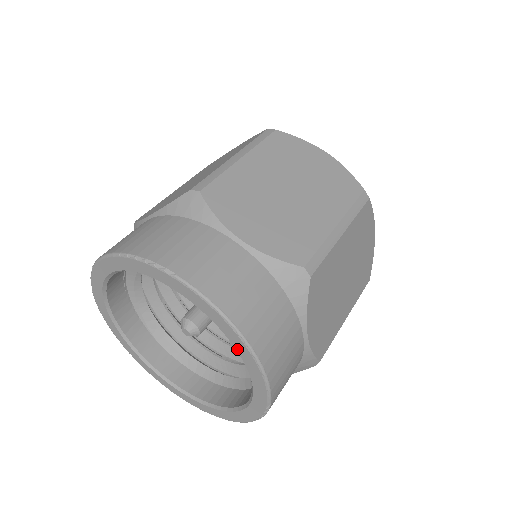
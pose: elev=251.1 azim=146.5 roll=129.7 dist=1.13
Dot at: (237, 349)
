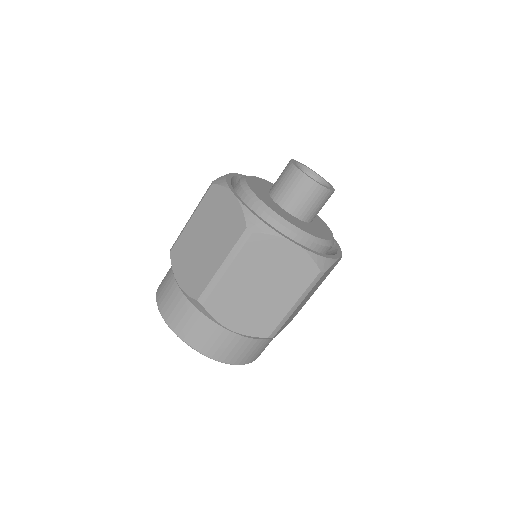
Dot at: occluded
